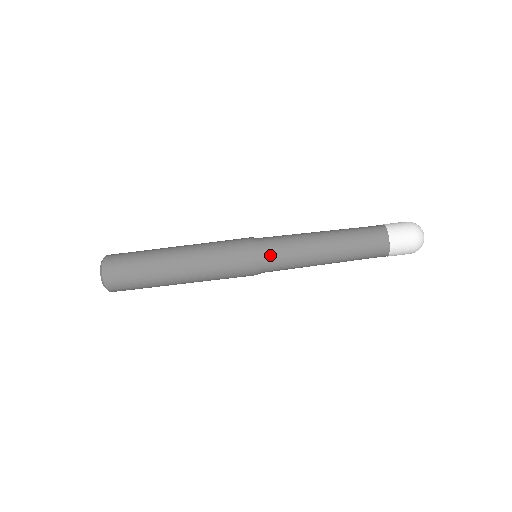
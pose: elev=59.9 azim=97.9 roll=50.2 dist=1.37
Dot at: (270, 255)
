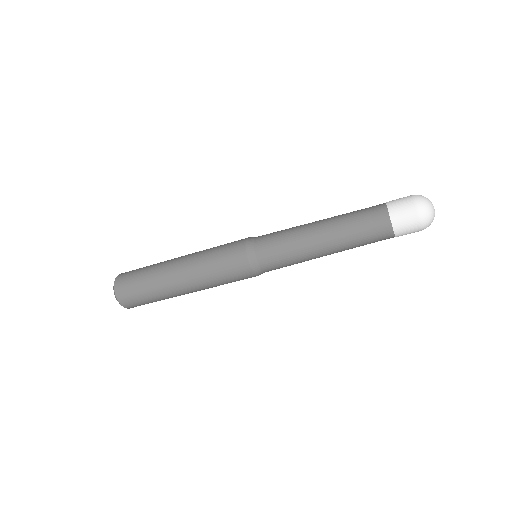
Dot at: (263, 242)
